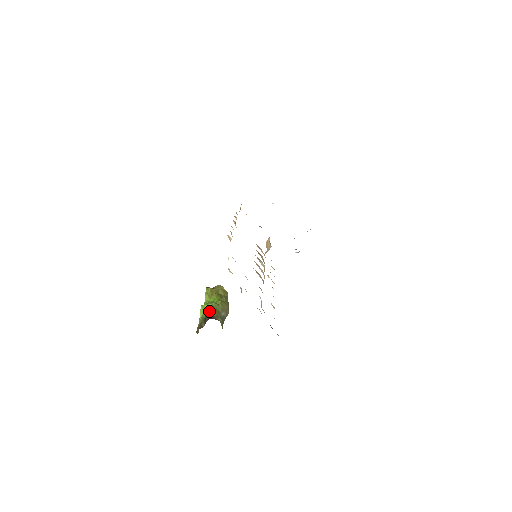
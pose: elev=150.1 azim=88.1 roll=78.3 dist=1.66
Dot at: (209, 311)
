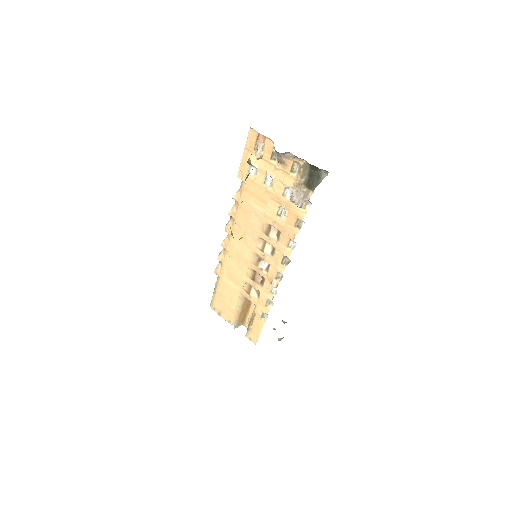
Dot at: occluded
